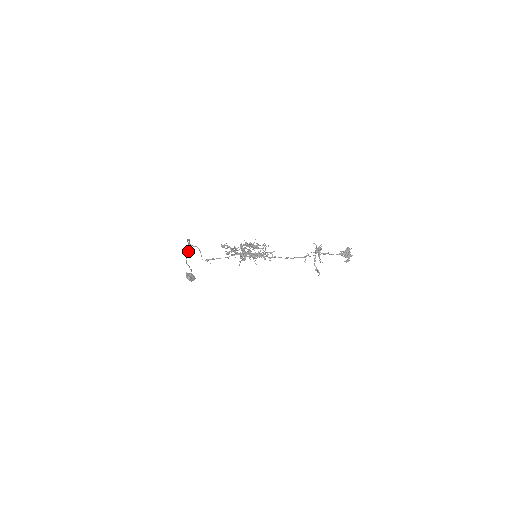
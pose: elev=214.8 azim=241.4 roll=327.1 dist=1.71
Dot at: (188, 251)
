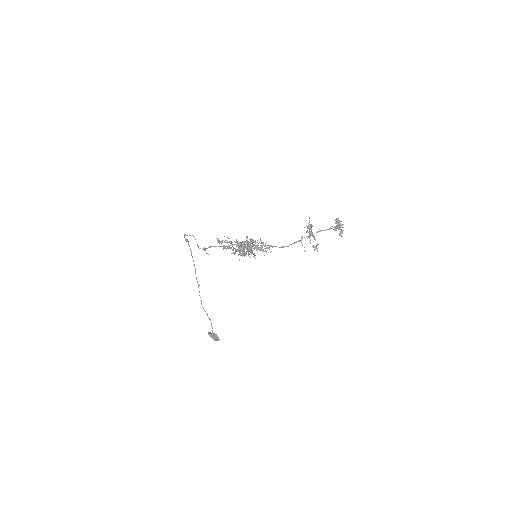
Dot at: occluded
